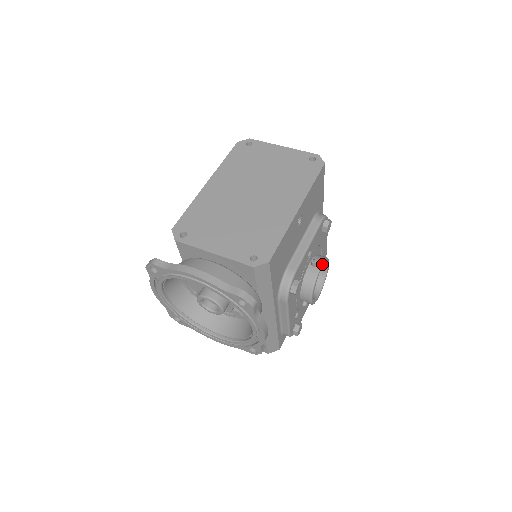
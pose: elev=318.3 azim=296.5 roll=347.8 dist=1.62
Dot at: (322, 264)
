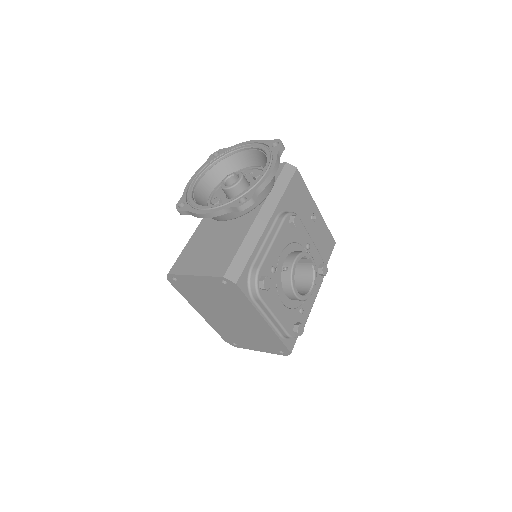
Dot at: occluded
